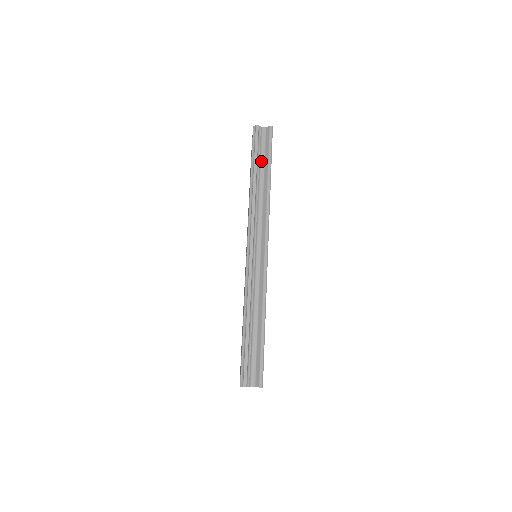
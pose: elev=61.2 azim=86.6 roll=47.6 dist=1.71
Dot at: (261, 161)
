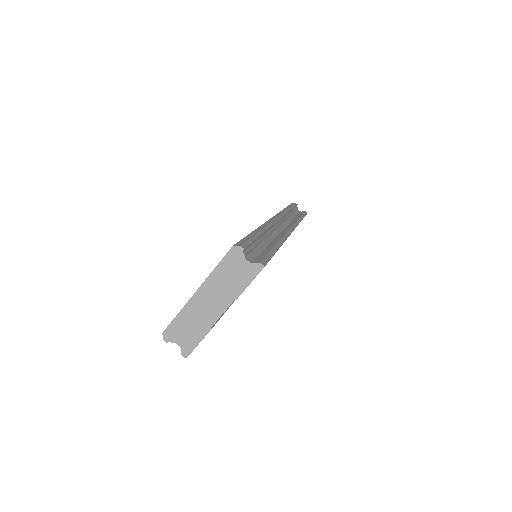
Dot at: (294, 213)
